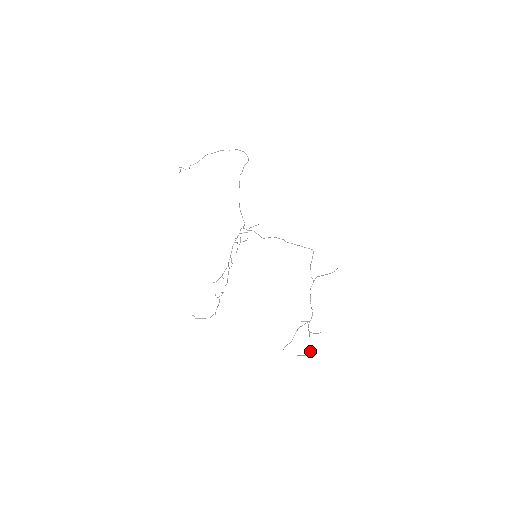
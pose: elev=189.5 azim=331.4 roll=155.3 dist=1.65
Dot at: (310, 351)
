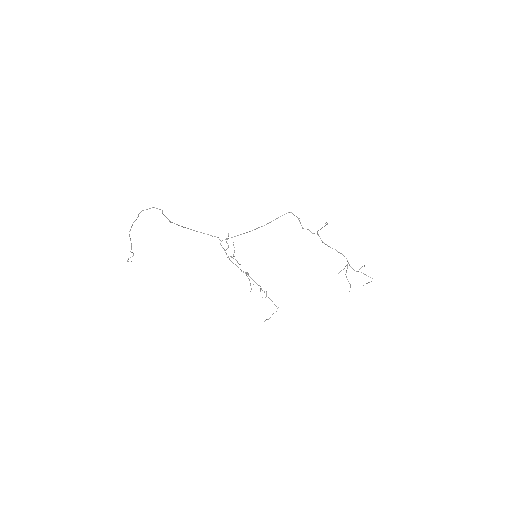
Dot at: occluded
